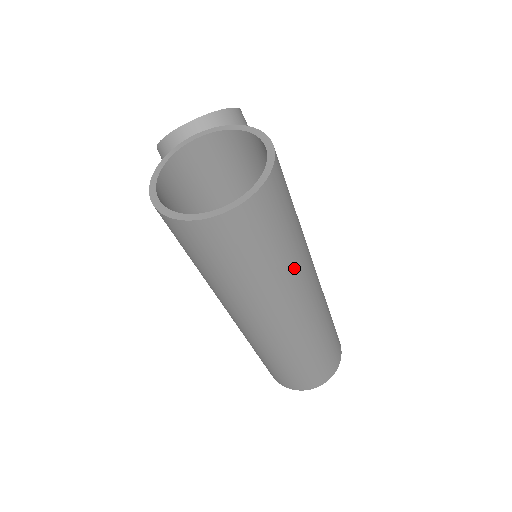
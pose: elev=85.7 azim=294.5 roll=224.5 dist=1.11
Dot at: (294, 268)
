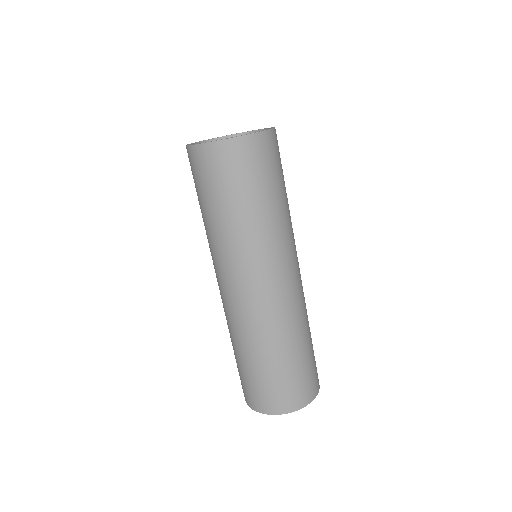
Dot at: (274, 227)
